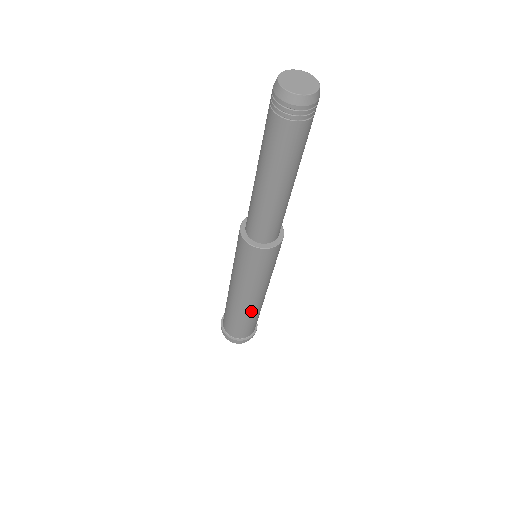
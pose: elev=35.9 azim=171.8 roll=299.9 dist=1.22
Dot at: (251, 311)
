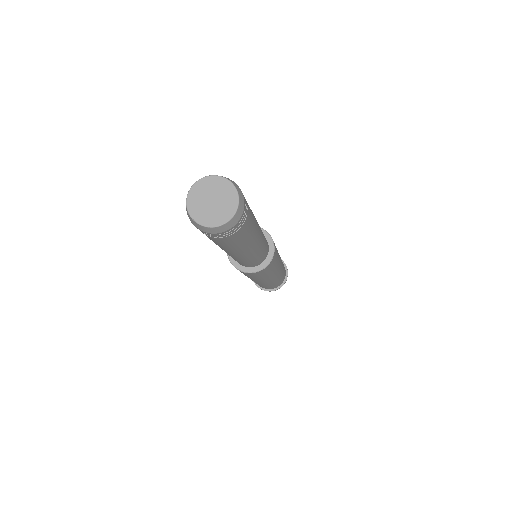
Dot at: occluded
